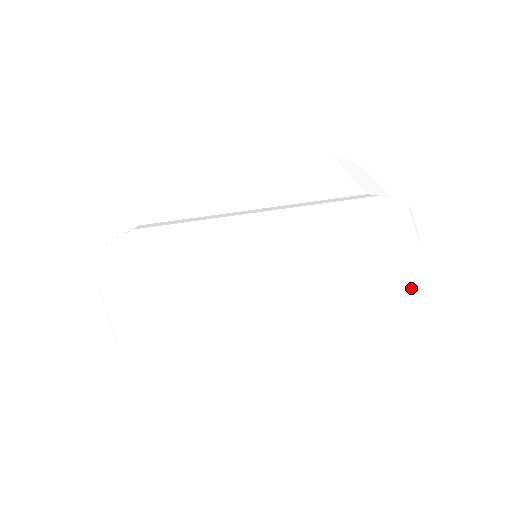
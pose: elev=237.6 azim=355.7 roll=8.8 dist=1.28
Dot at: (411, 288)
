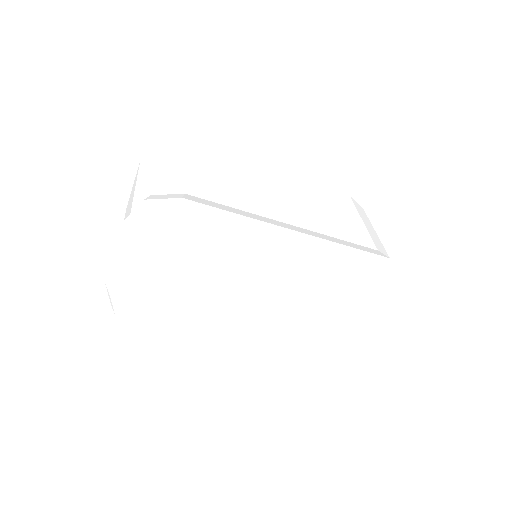
Dot at: (372, 337)
